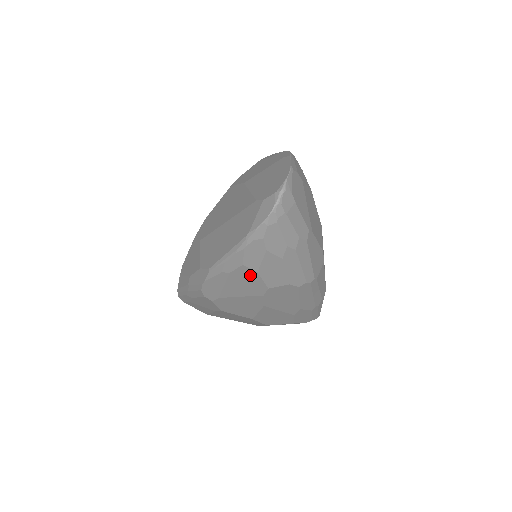
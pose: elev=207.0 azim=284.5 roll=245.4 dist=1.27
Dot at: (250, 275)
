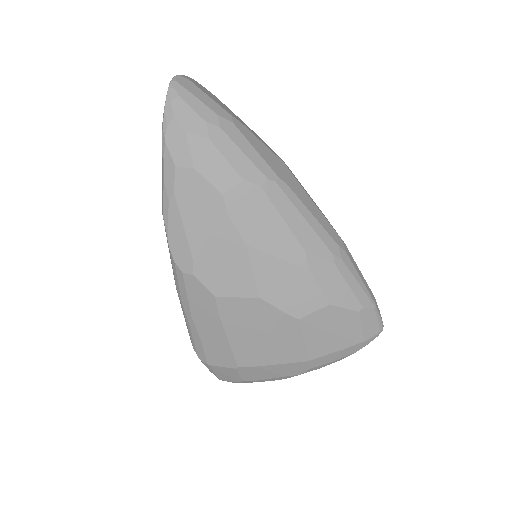
Dot at: (192, 181)
